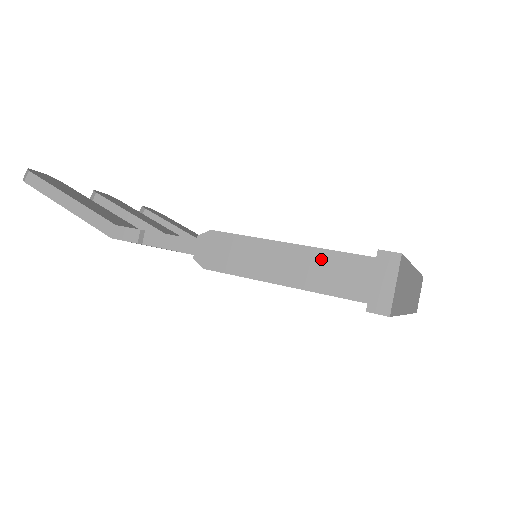
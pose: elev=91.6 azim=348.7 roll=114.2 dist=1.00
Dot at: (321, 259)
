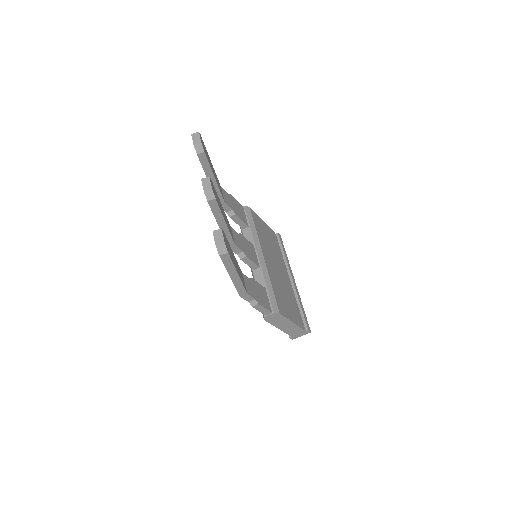
Dot at: (296, 328)
